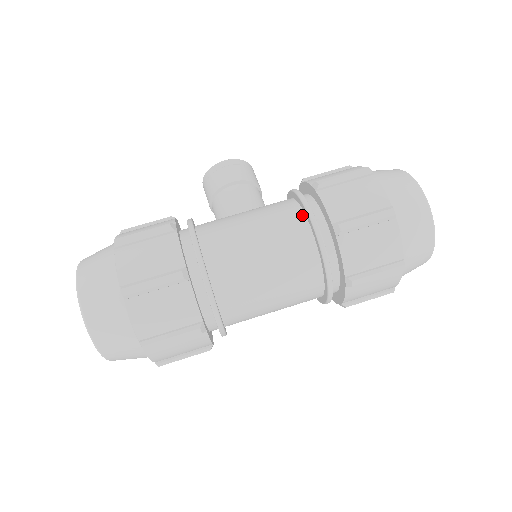
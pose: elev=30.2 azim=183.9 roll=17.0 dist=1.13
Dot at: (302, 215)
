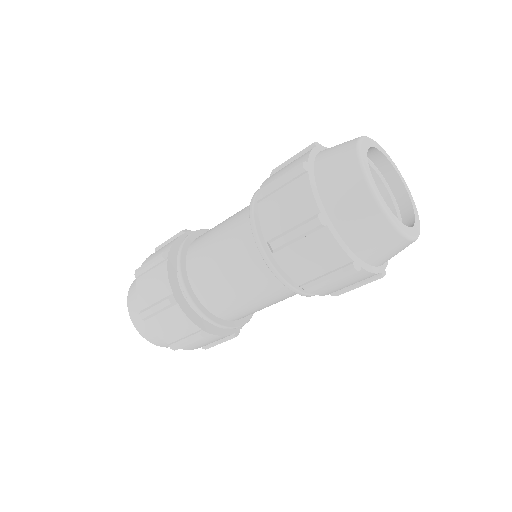
Dot at: occluded
